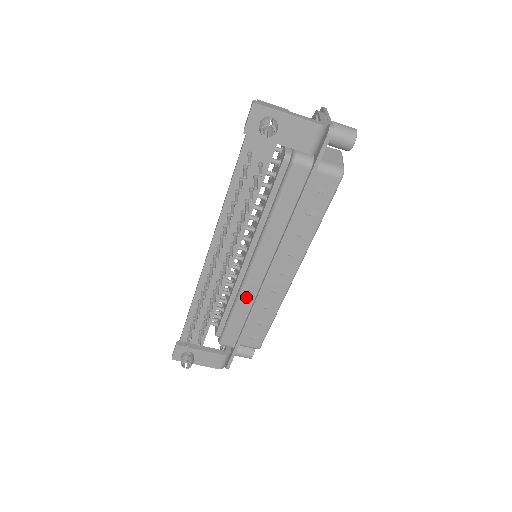
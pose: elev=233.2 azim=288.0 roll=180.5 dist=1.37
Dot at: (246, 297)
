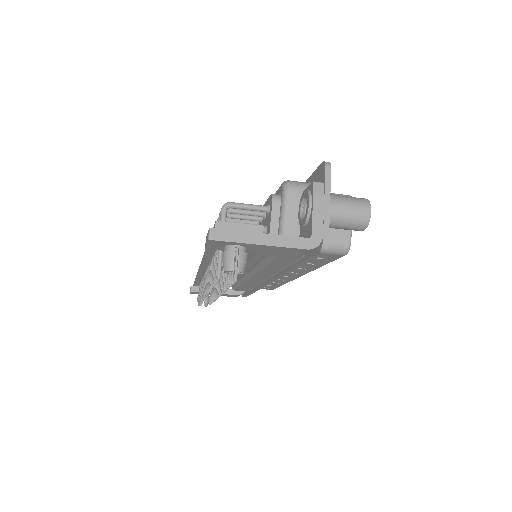
Dot at: (250, 283)
